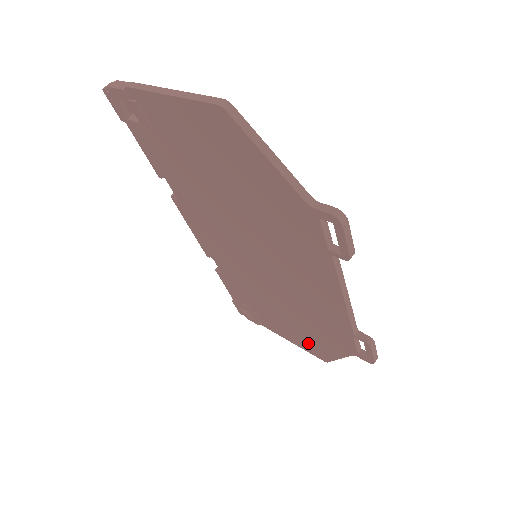
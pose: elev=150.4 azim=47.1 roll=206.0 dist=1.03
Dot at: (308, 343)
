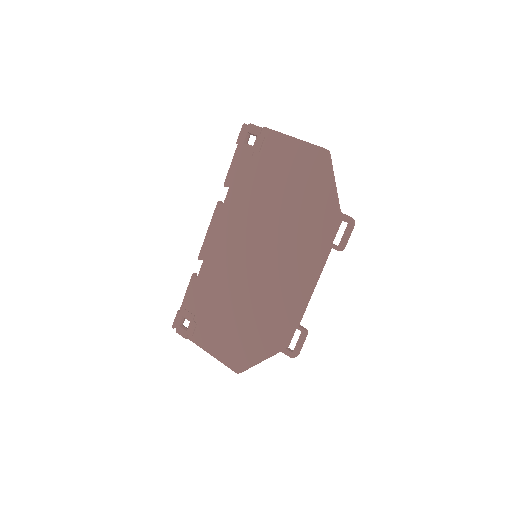
Dot at: (235, 350)
